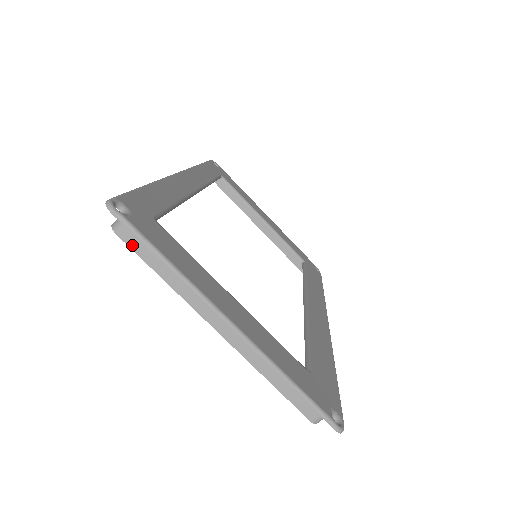
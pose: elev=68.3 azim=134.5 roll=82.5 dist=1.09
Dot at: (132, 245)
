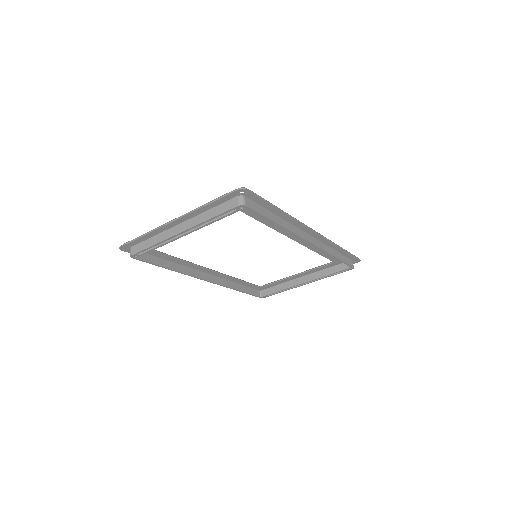
Dot at: (137, 251)
